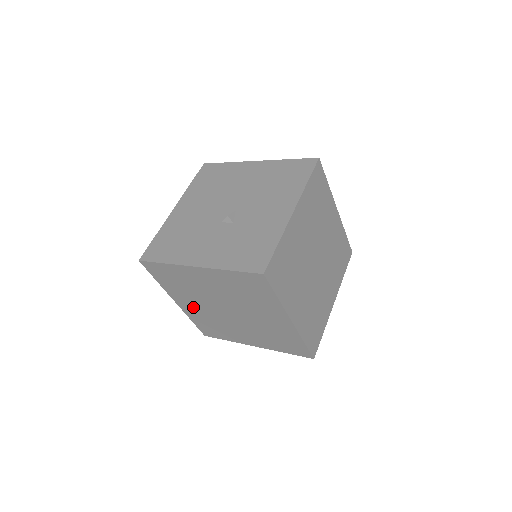
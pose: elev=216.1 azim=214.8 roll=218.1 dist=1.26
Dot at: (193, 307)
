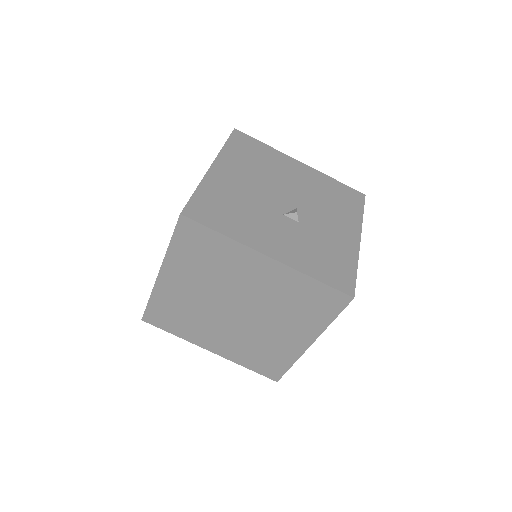
Dot at: (181, 289)
